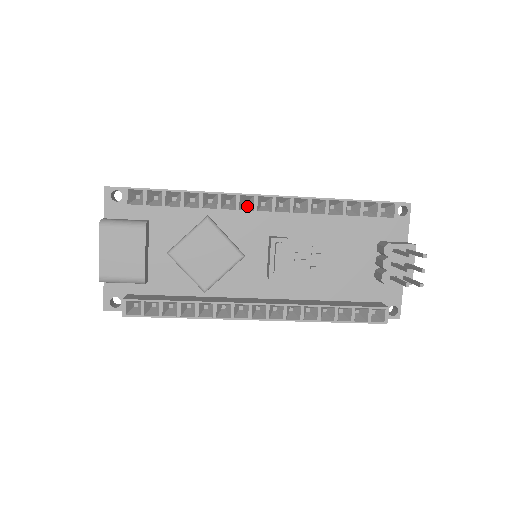
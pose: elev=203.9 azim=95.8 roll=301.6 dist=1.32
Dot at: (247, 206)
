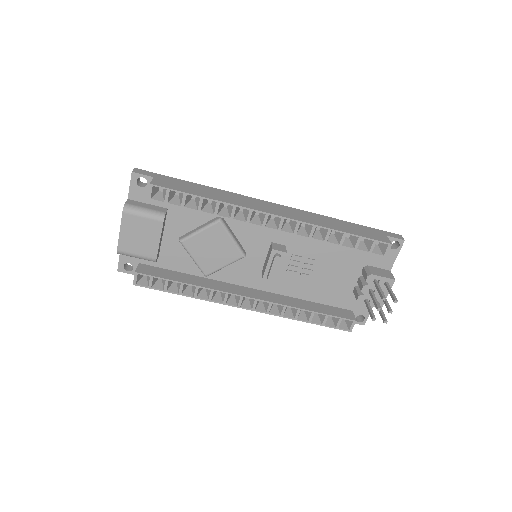
Dot at: (257, 218)
